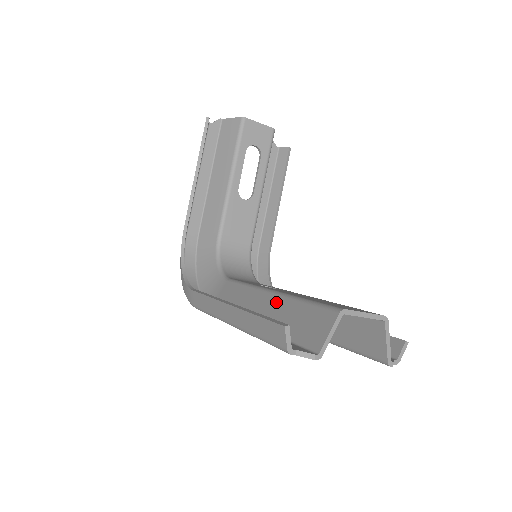
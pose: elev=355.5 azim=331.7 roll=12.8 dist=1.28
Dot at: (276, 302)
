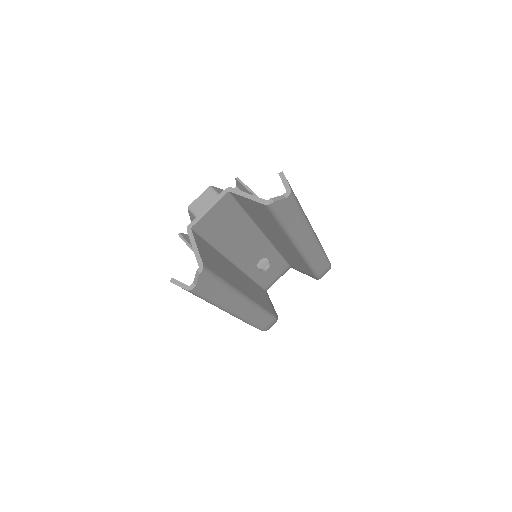
Dot at: occluded
